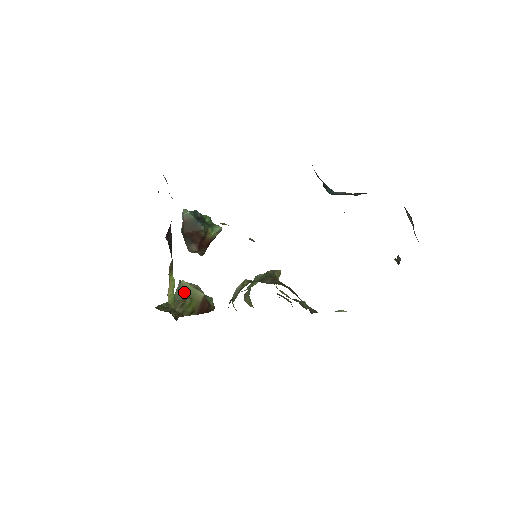
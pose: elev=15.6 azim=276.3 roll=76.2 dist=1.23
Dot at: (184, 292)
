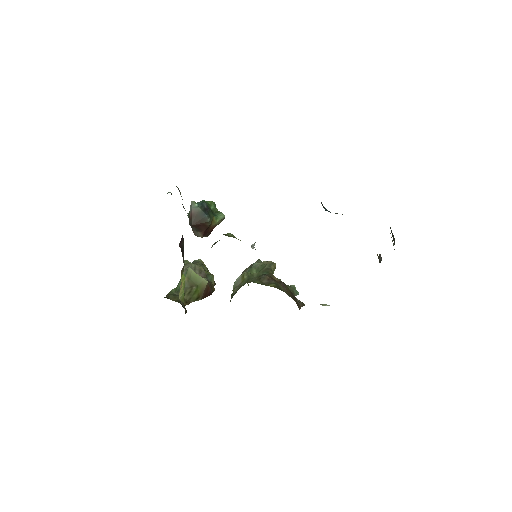
Dot at: (191, 279)
